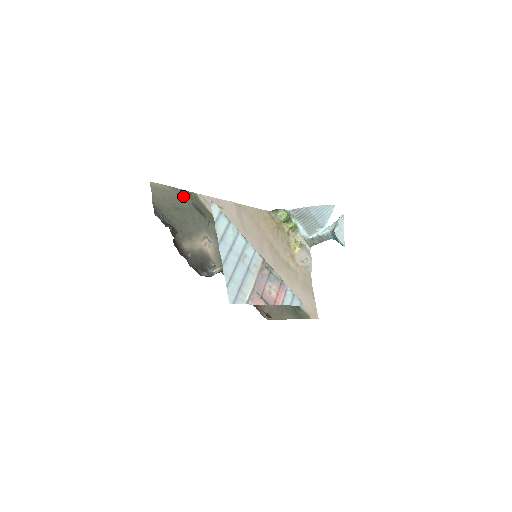
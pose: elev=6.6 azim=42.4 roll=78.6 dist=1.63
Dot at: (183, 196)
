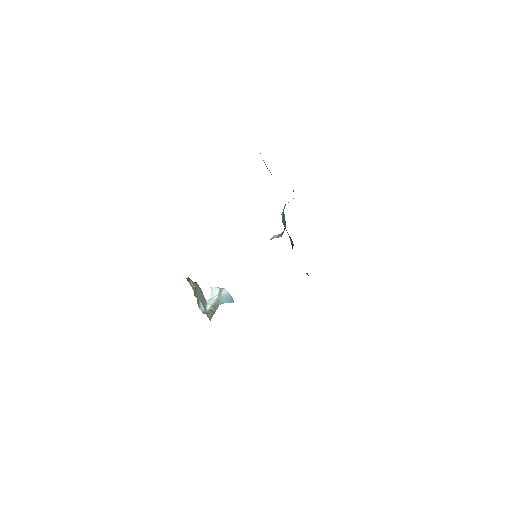
Dot at: occluded
